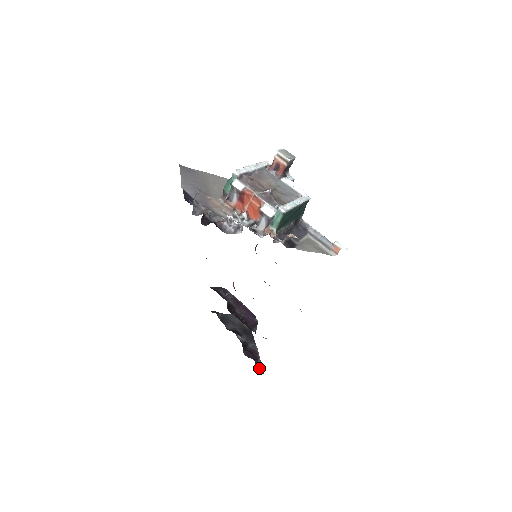
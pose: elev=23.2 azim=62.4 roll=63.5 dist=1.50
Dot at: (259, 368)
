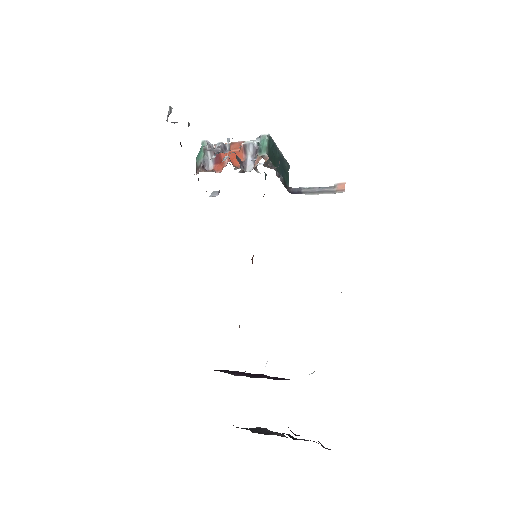
Dot at: occluded
